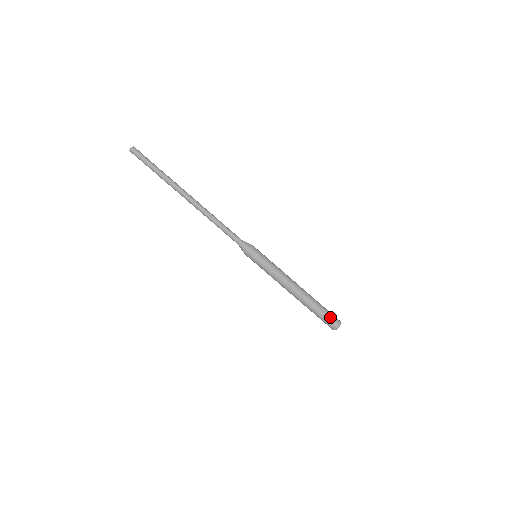
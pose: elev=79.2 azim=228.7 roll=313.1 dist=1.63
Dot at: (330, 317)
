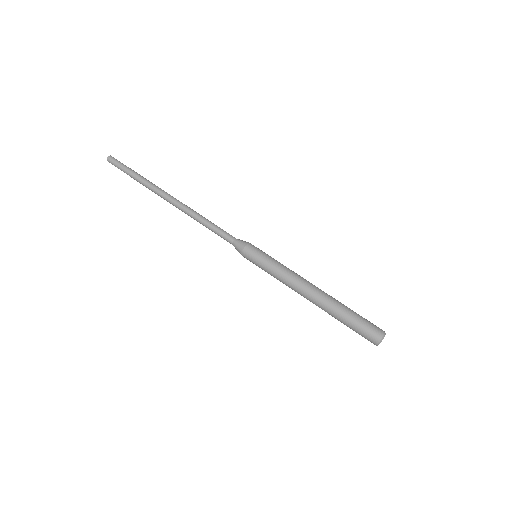
Dot at: (368, 323)
